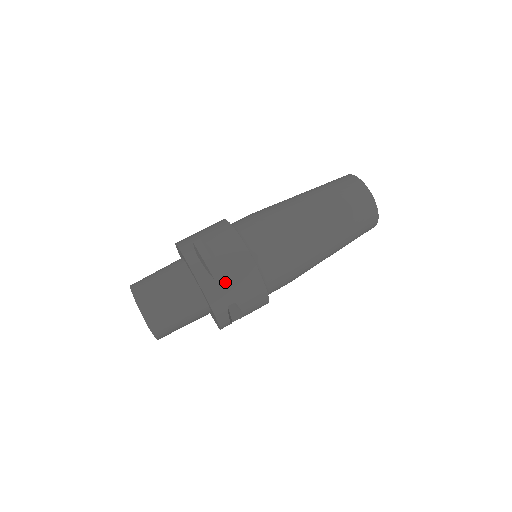
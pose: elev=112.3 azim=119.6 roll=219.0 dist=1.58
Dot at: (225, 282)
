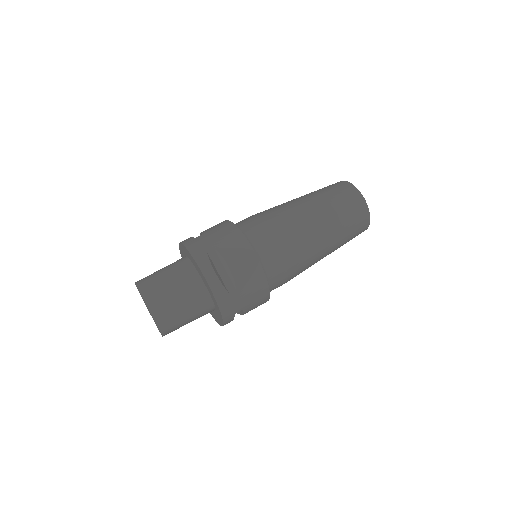
Dot at: (238, 295)
